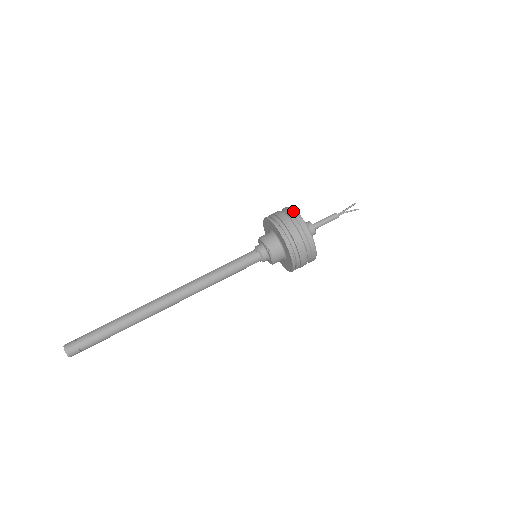
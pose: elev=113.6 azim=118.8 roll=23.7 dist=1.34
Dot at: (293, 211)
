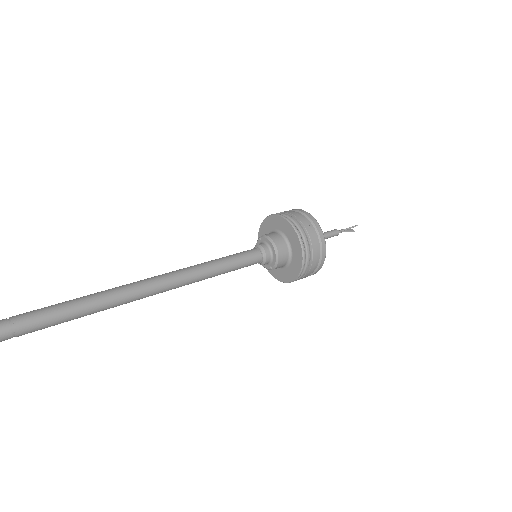
Dot at: occluded
